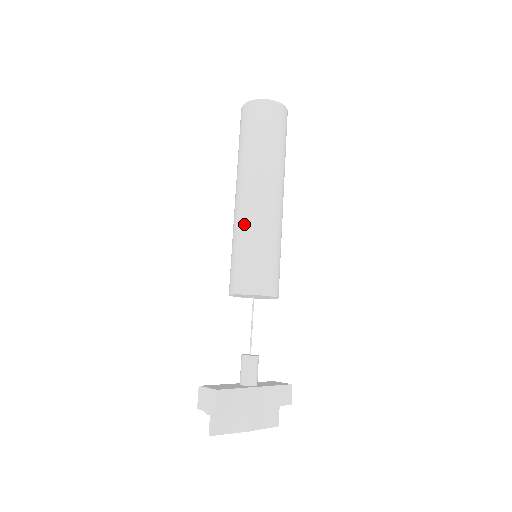
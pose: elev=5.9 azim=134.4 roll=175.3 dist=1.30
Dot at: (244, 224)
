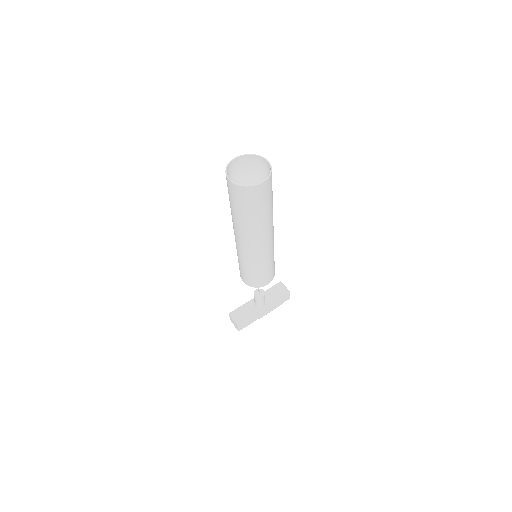
Dot at: (242, 256)
